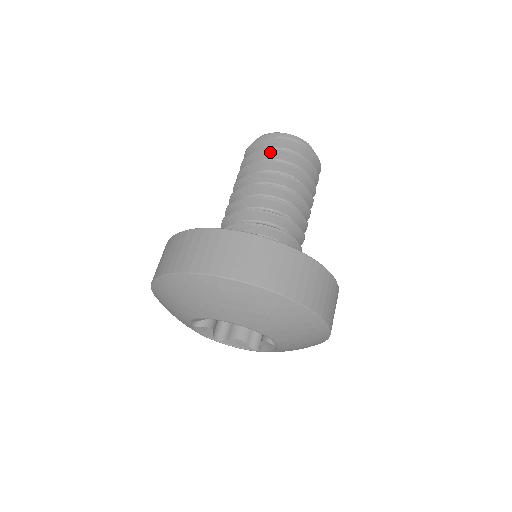
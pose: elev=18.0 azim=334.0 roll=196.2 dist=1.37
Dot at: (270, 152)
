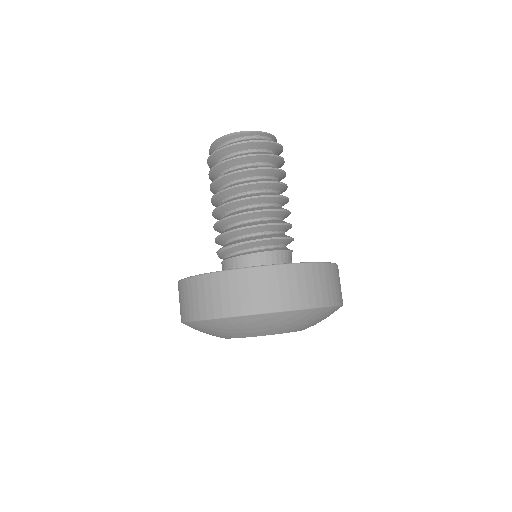
Dot at: (268, 157)
